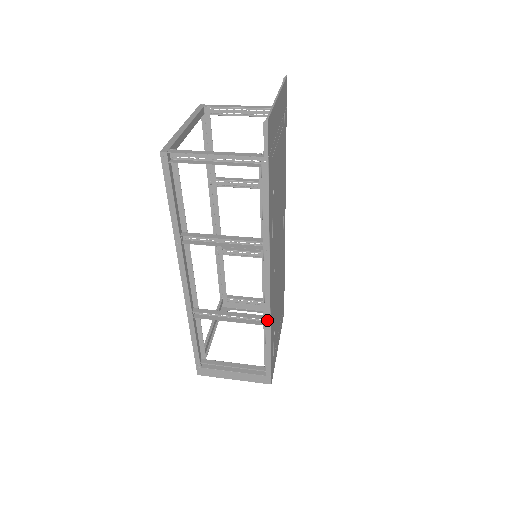
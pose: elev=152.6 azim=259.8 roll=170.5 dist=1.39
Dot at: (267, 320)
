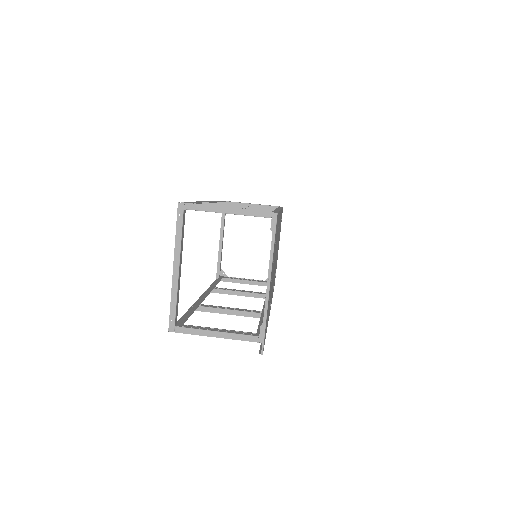
Dot at: occluded
